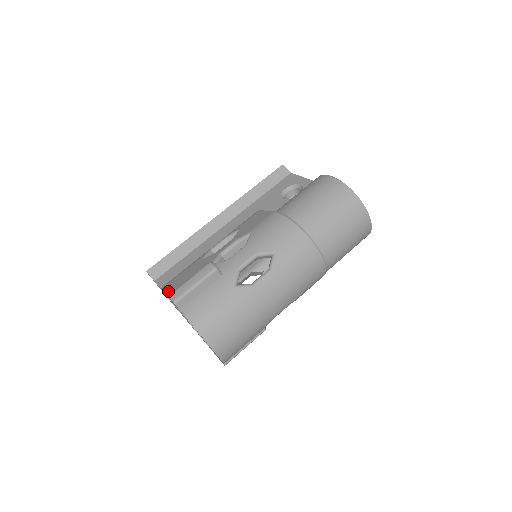
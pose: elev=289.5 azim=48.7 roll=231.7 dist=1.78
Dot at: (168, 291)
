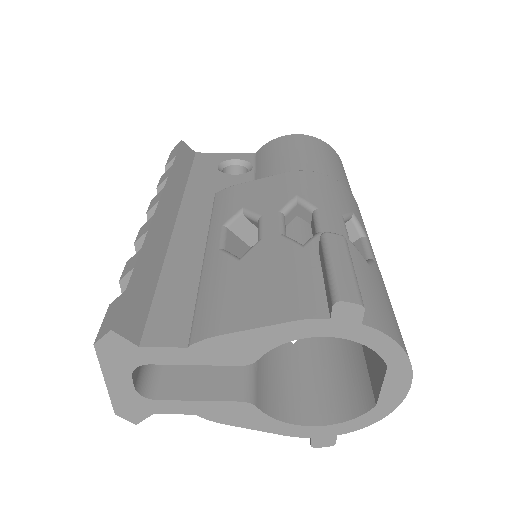
Dot at: (267, 319)
